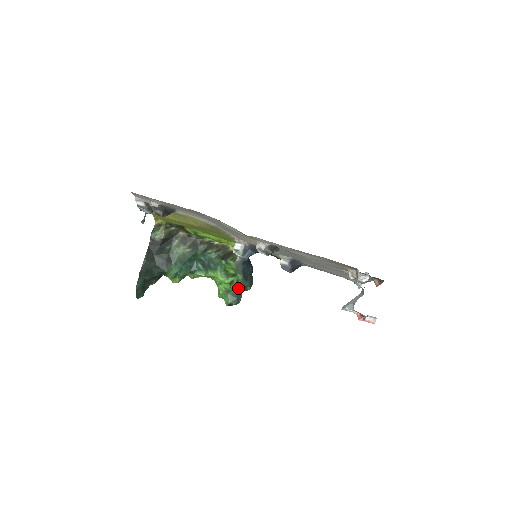
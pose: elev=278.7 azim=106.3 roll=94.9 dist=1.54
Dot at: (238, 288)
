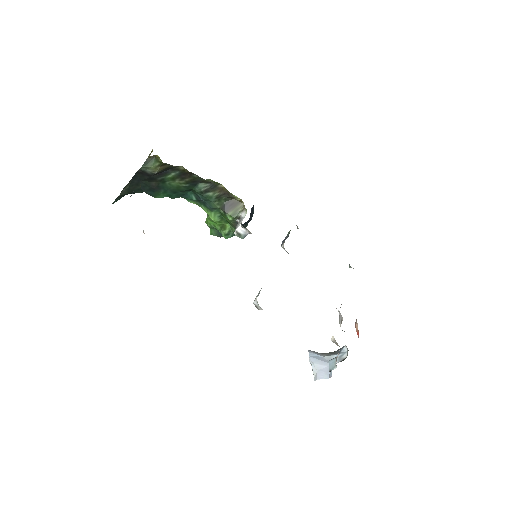
Dot at: occluded
